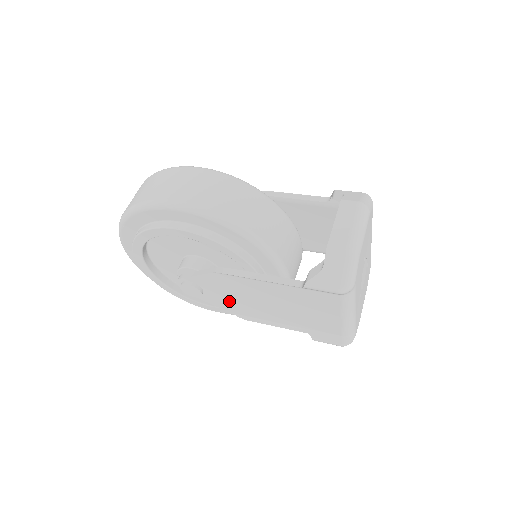
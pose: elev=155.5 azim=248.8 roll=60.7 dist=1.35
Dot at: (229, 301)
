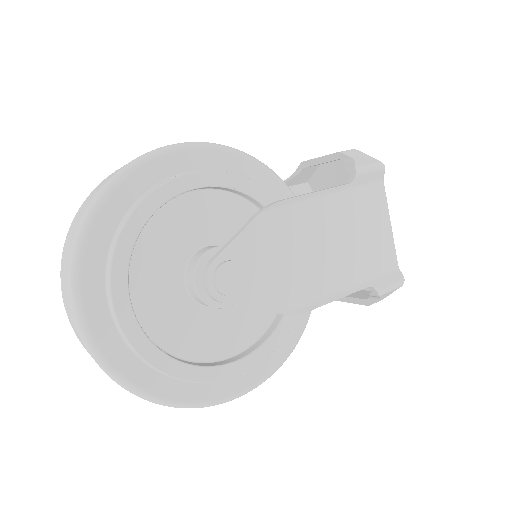
Dot at: (279, 280)
